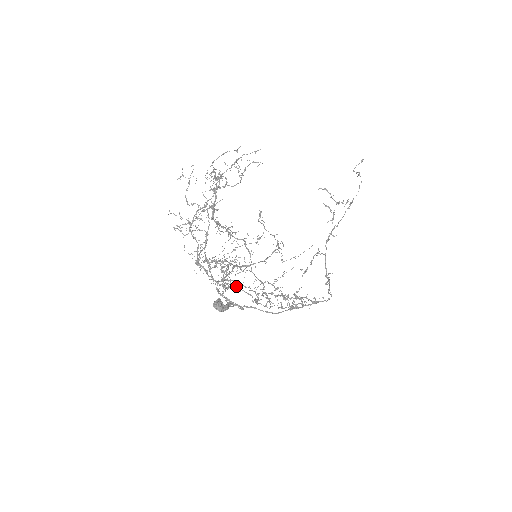
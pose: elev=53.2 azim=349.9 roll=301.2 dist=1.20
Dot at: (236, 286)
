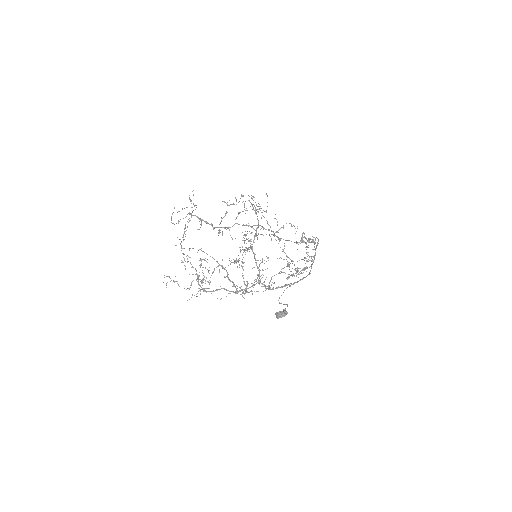
Dot at: (271, 284)
